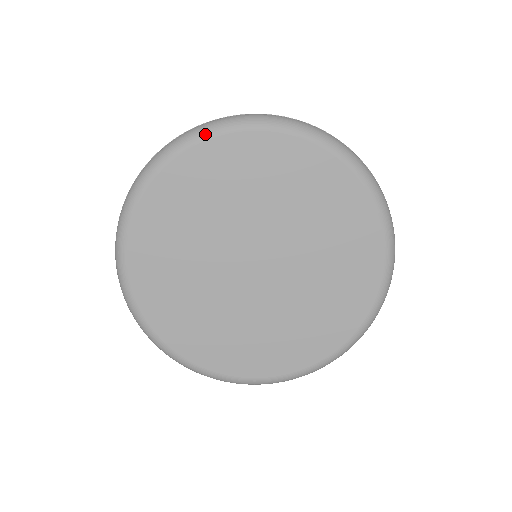
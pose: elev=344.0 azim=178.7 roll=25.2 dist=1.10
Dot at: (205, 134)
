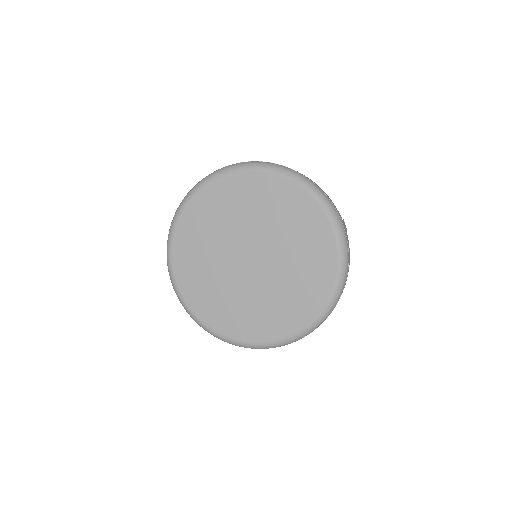
Dot at: (176, 219)
